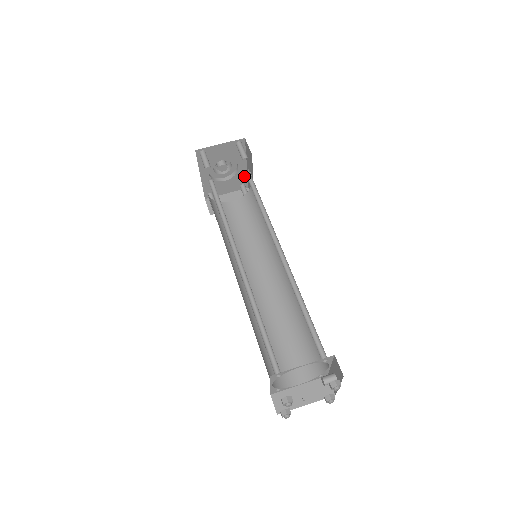
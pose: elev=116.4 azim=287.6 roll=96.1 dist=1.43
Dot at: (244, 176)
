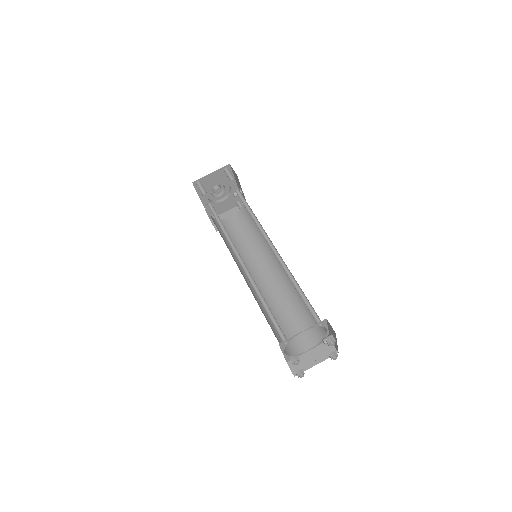
Dot at: (236, 194)
